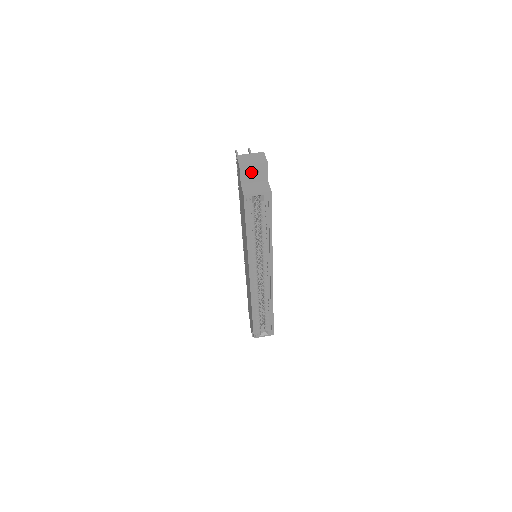
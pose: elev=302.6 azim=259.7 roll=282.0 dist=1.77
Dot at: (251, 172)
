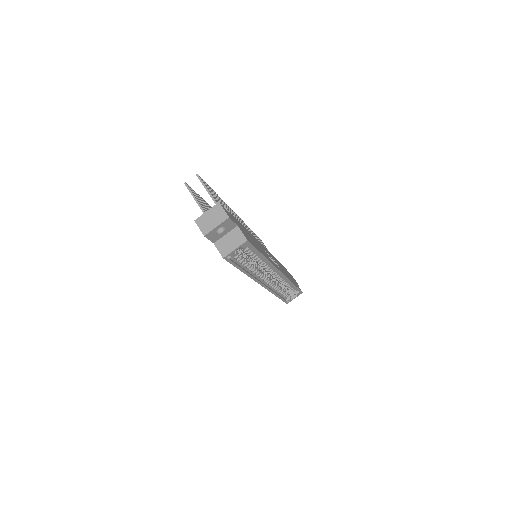
Dot at: occluded
